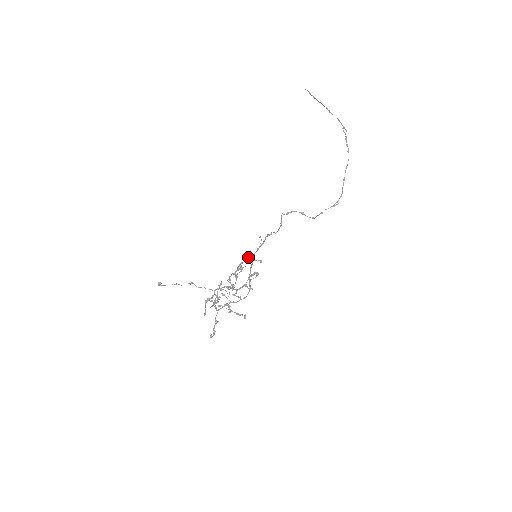
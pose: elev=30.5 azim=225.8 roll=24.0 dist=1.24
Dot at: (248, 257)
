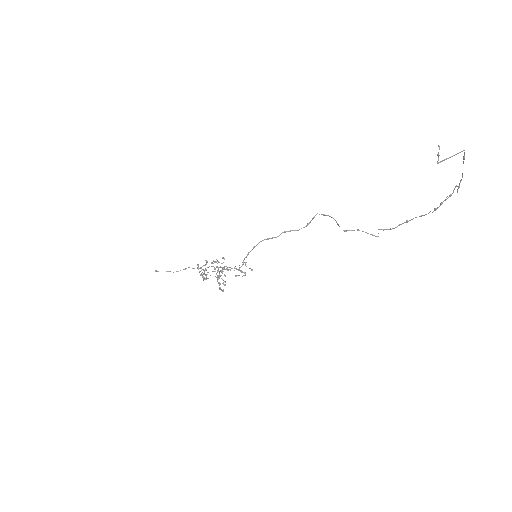
Dot at: (245, 262)
